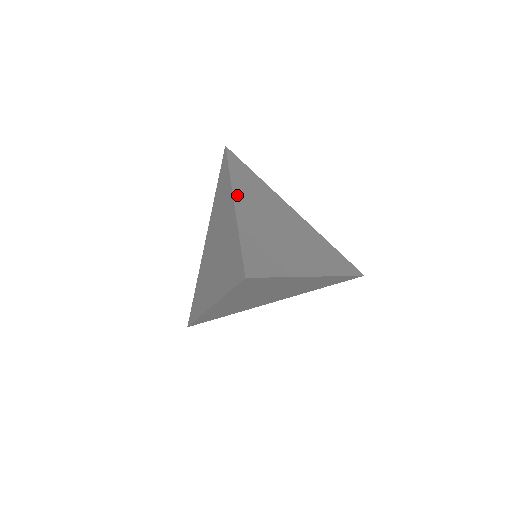
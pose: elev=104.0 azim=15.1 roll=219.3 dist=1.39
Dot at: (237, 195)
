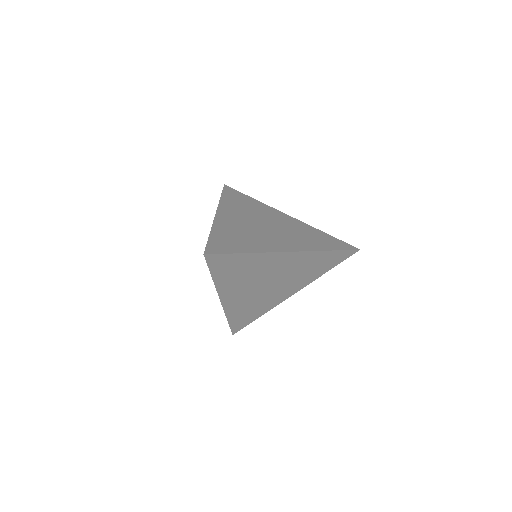
Dot at: (221, 211)
